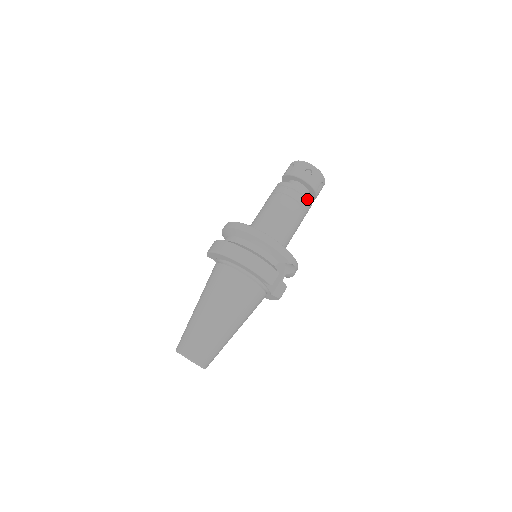
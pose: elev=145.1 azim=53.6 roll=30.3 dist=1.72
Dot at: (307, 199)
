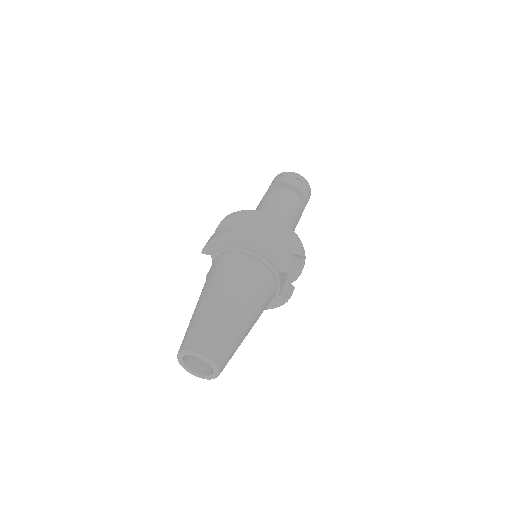
Dot at: (301, 204)
